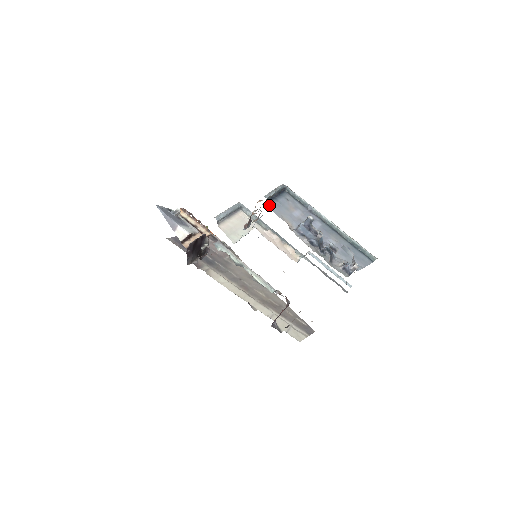
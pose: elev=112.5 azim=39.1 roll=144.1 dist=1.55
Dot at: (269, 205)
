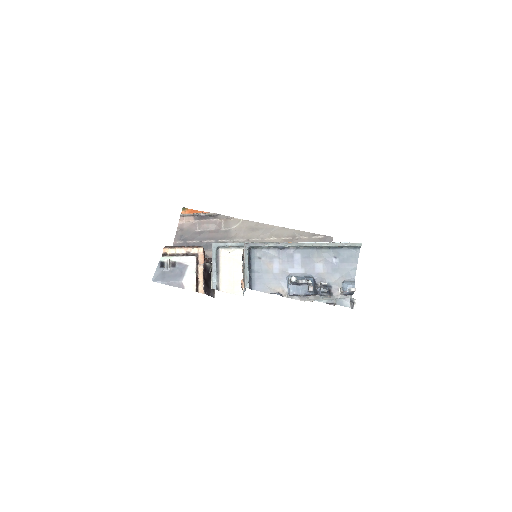
Dot at: (253, 288)
